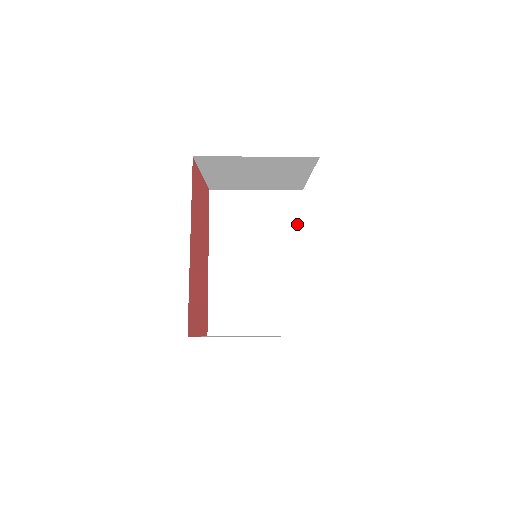
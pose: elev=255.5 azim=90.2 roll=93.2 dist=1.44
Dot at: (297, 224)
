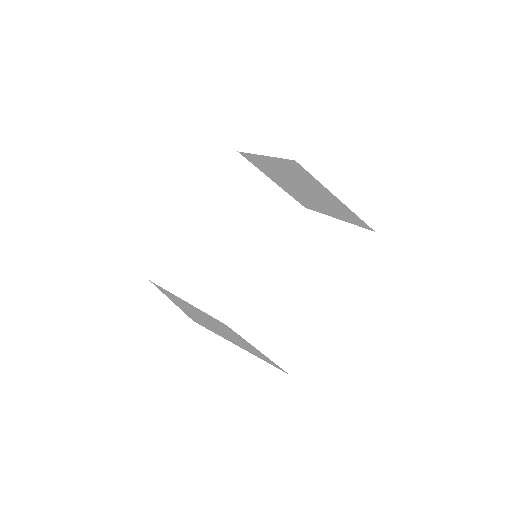
Dot at: (282, 232)
